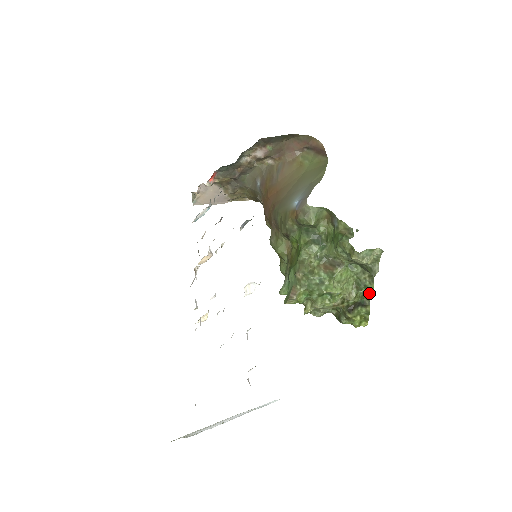
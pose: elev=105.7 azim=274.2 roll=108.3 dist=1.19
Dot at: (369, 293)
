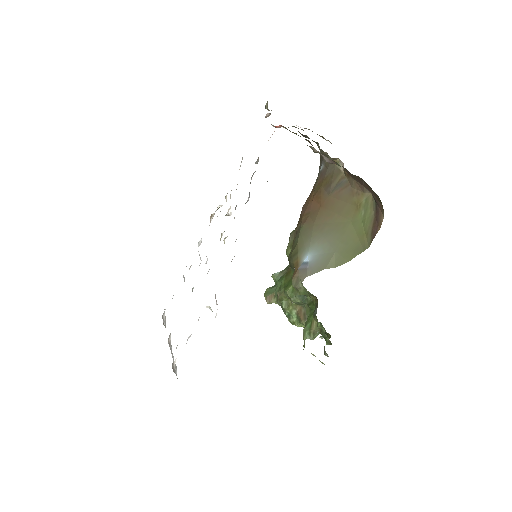
Dot at: (326, 342)
